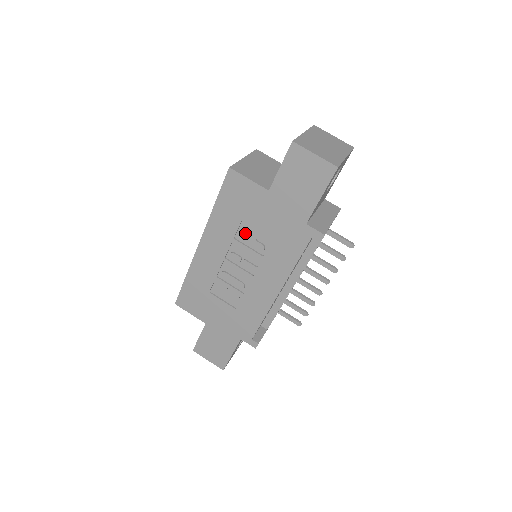
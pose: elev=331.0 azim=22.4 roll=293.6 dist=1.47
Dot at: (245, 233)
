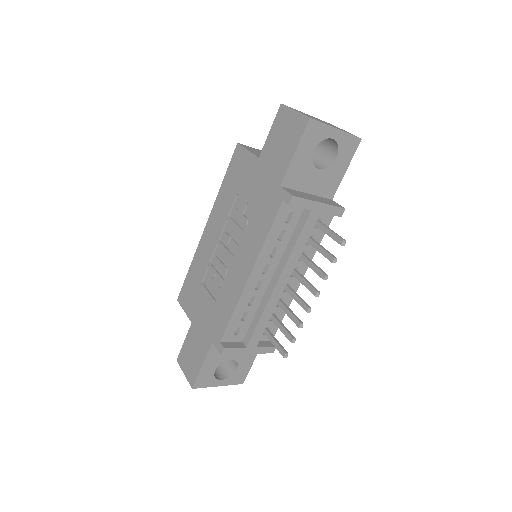
Dot at: (237, 209)
